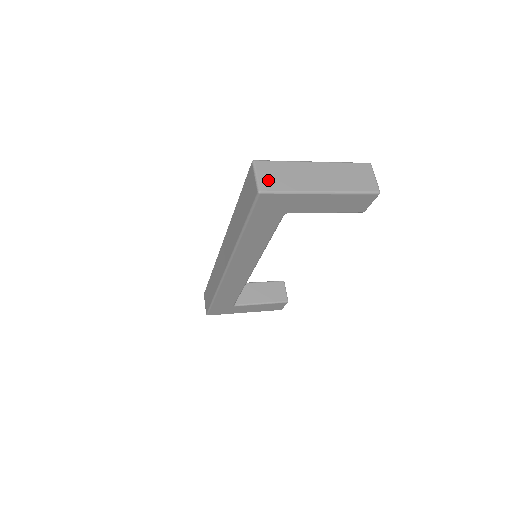
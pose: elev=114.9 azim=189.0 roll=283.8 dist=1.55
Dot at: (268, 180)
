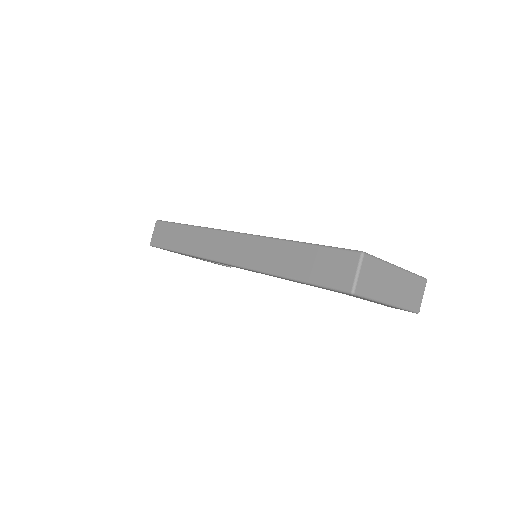
Dot at: (364, 281)
